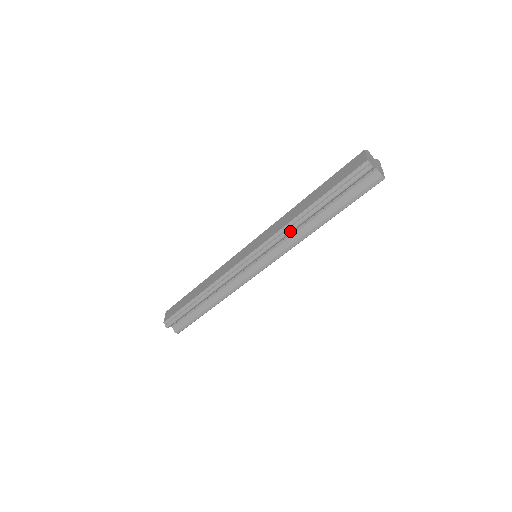
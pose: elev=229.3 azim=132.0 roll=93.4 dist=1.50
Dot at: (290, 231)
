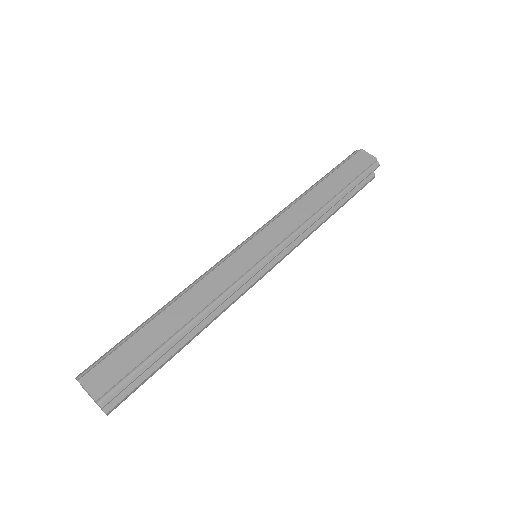
Dot at: occluded
